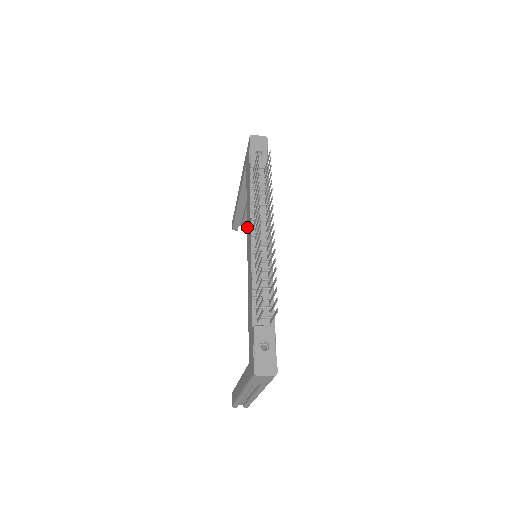
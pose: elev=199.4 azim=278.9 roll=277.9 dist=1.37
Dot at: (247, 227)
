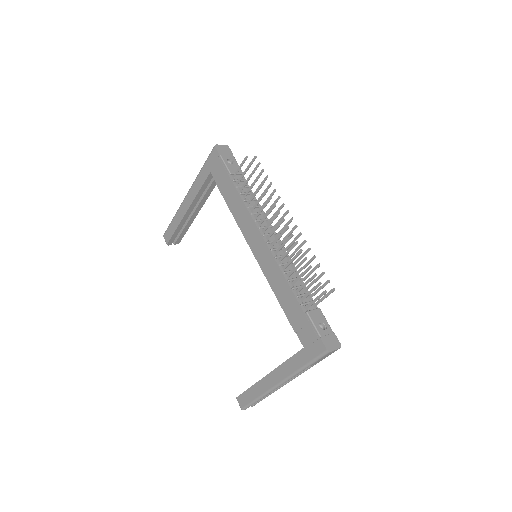
Dot at: (243, 231)
